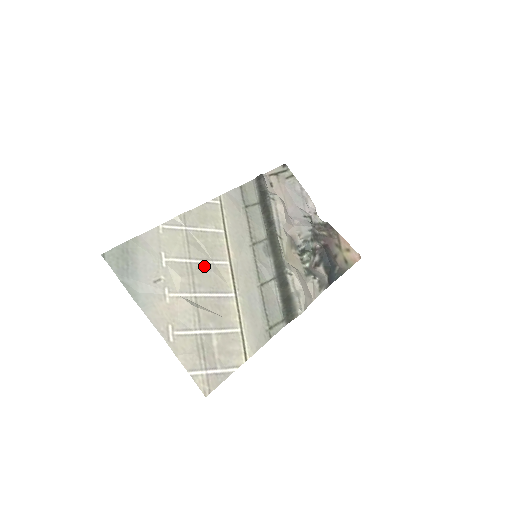
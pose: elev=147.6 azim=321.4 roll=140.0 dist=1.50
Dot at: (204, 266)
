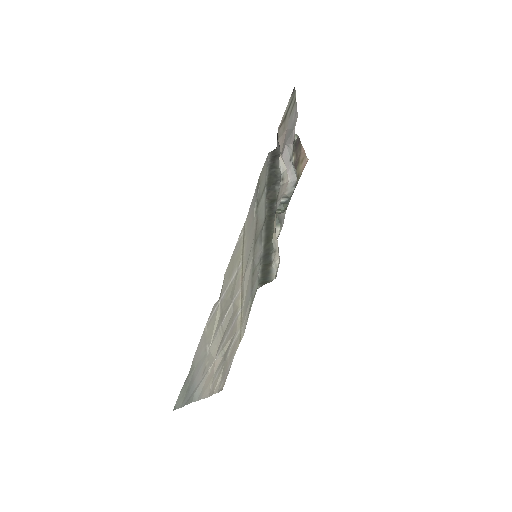
Dot at: (229, 315)
